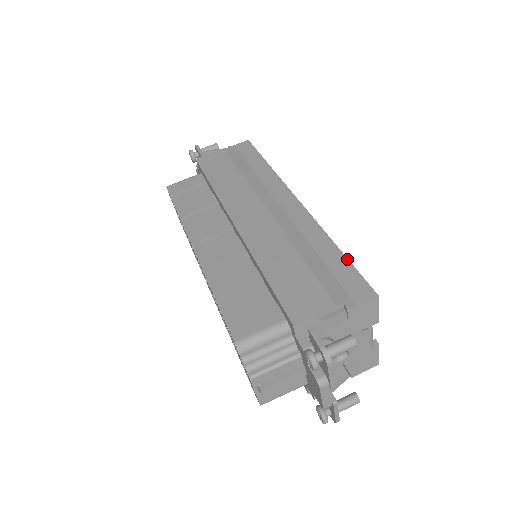
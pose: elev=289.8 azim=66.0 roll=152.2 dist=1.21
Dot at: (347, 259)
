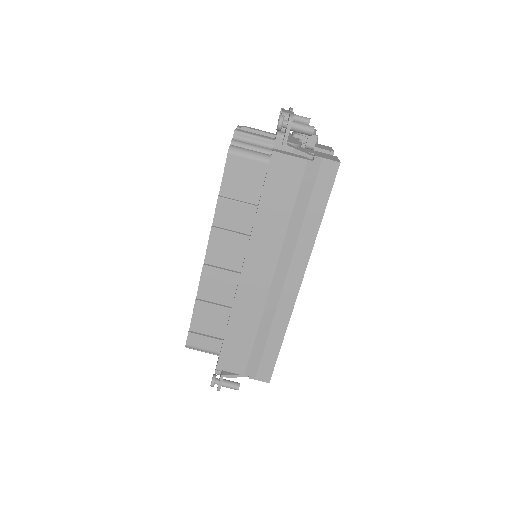
Dot at: (278, 353)
